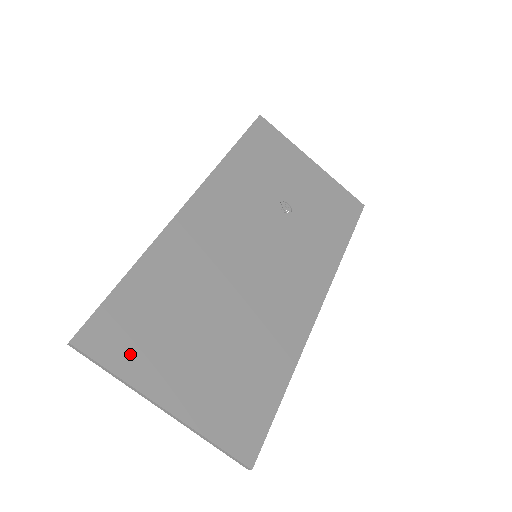
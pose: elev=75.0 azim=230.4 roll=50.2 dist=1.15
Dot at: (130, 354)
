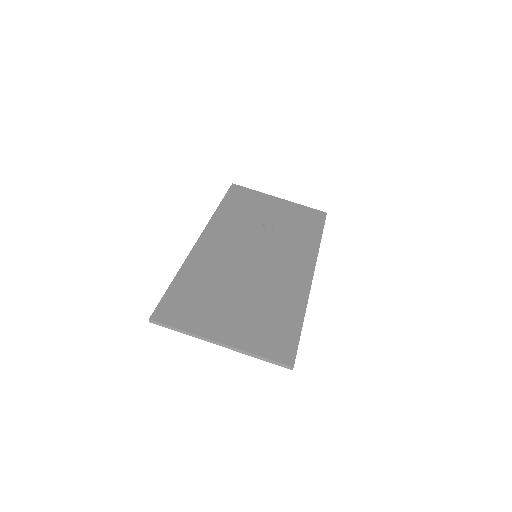
Dot at: (189, 319)
